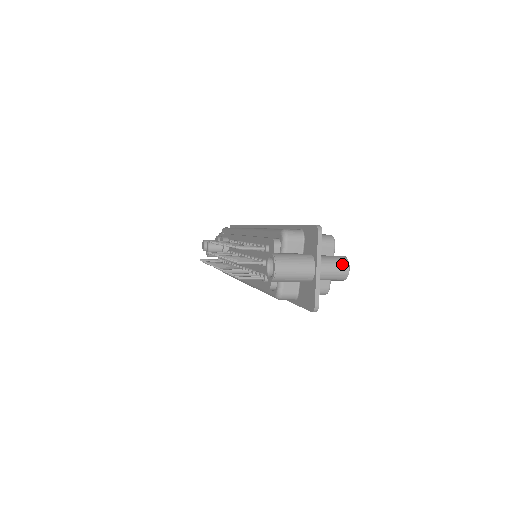
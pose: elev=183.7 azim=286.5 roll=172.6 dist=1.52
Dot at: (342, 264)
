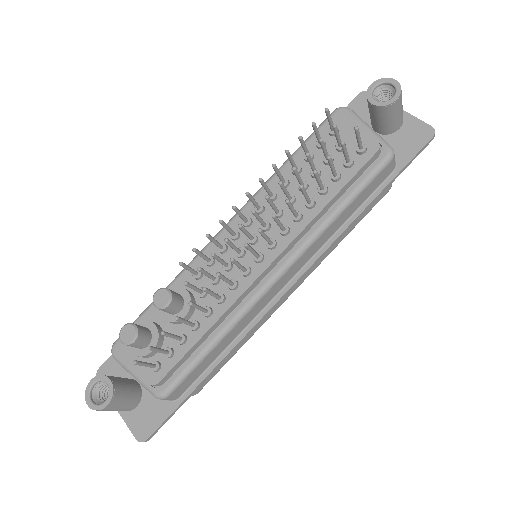
Dot at: occluded
